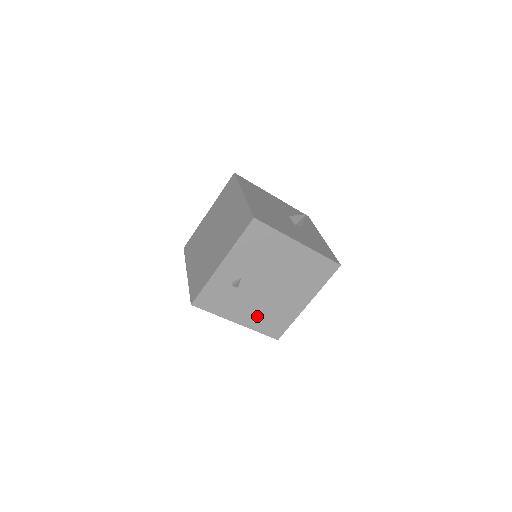
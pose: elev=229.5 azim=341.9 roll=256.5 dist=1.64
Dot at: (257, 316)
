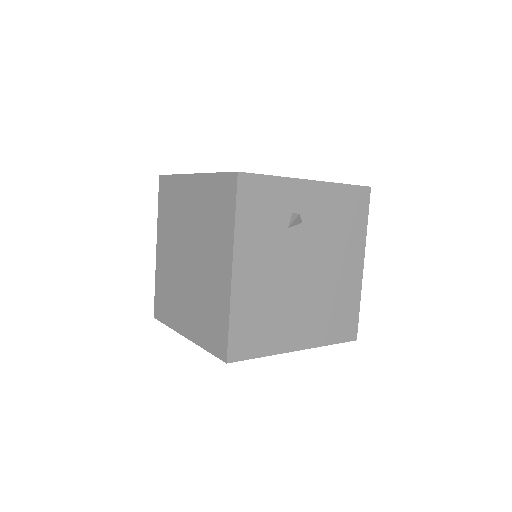
Dot at: (255, 292)
